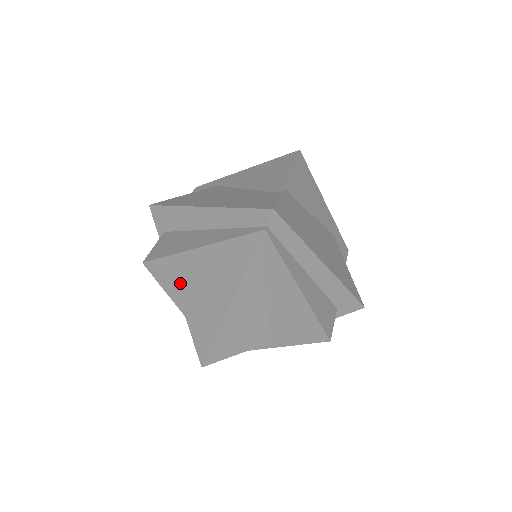
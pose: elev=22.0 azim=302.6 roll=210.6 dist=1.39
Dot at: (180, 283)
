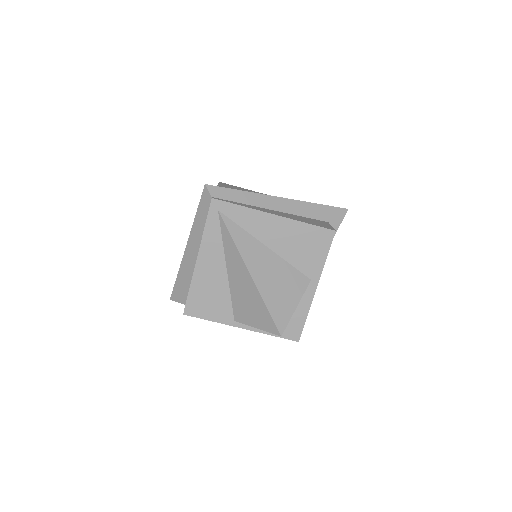
Dot at: (216, 302)
